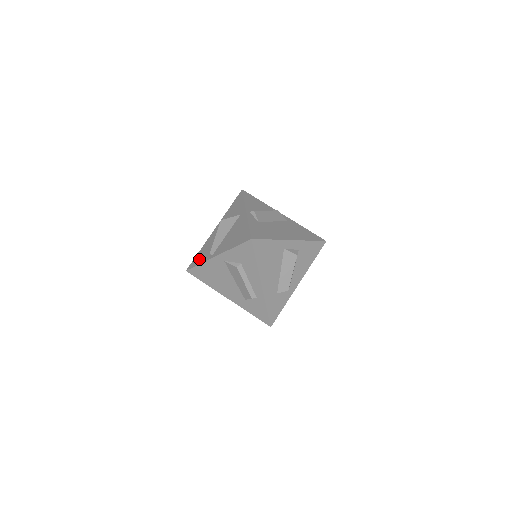
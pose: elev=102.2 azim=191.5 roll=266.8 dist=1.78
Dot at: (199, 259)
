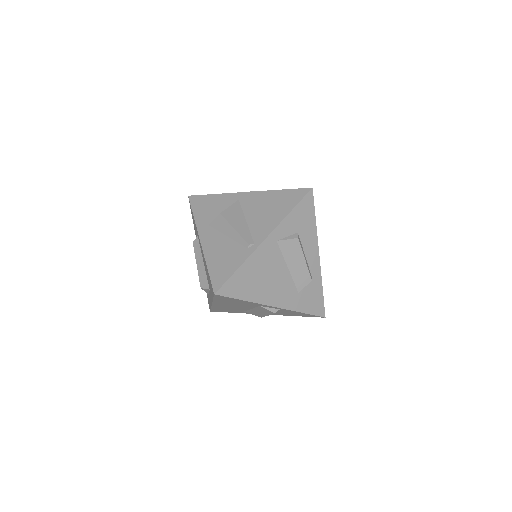
Dot at: (227, 267)
